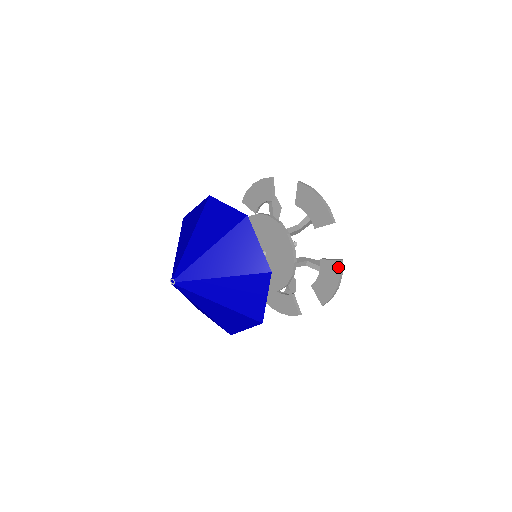
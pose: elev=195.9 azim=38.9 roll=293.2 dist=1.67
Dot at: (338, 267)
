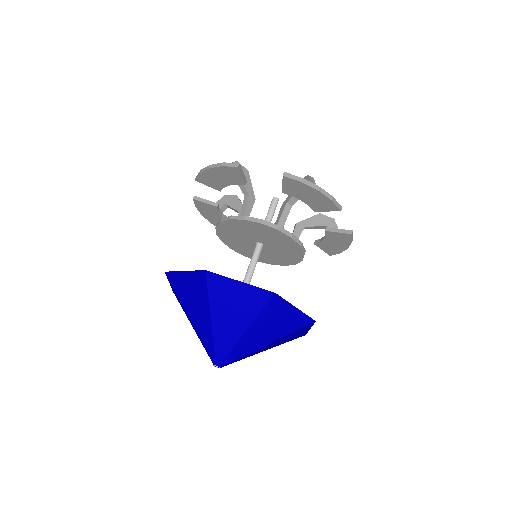
Dot at: (349, 238)
